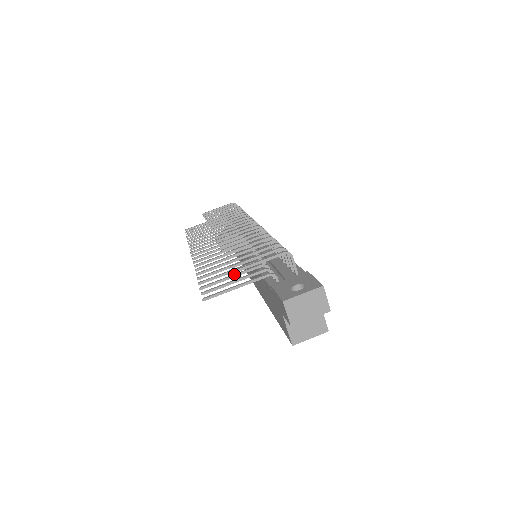
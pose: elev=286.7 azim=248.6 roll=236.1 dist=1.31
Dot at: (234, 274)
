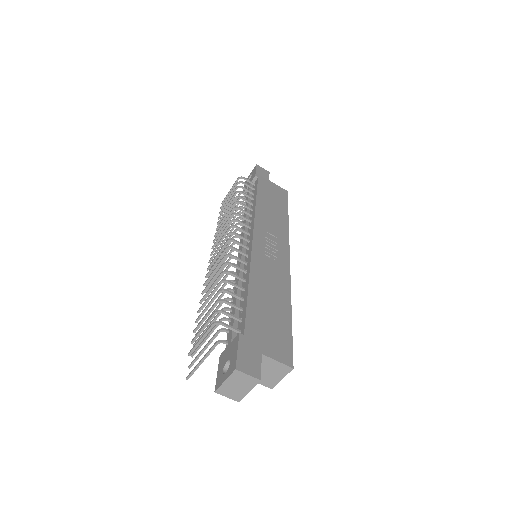
Dot at: (206, 336)
